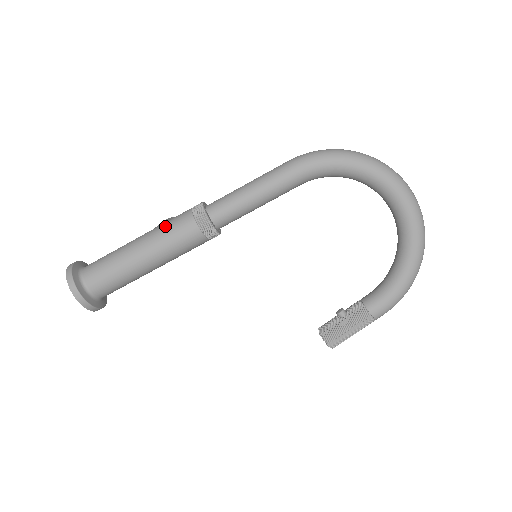
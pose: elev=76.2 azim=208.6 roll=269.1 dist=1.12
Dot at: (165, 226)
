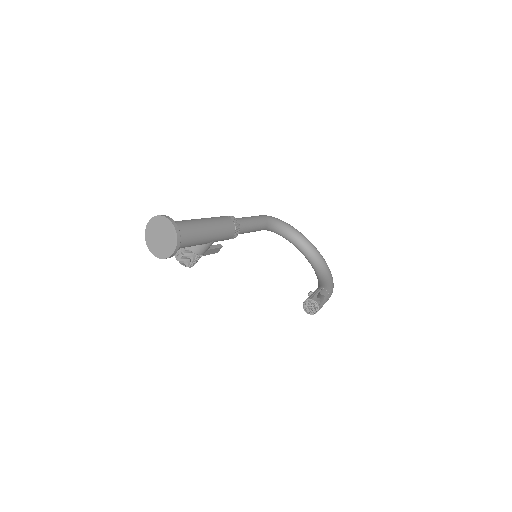
Dot at: (211, 217)
